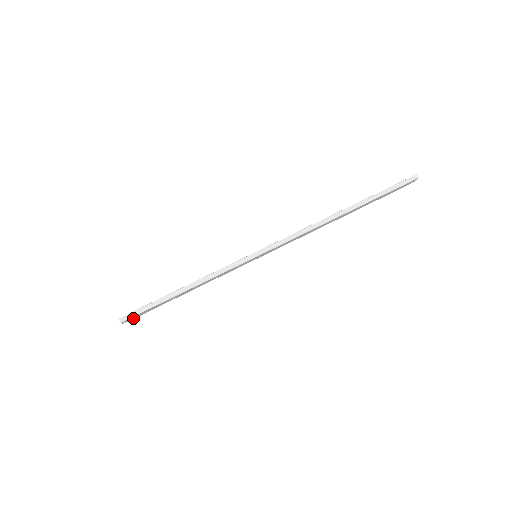
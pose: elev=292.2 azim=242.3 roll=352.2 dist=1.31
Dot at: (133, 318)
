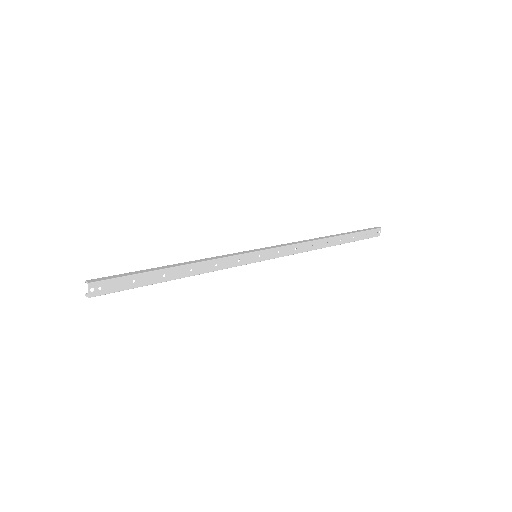
Dot at: (105, 291)
